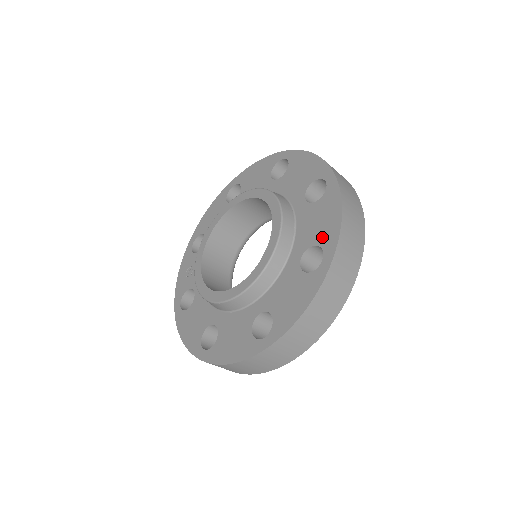
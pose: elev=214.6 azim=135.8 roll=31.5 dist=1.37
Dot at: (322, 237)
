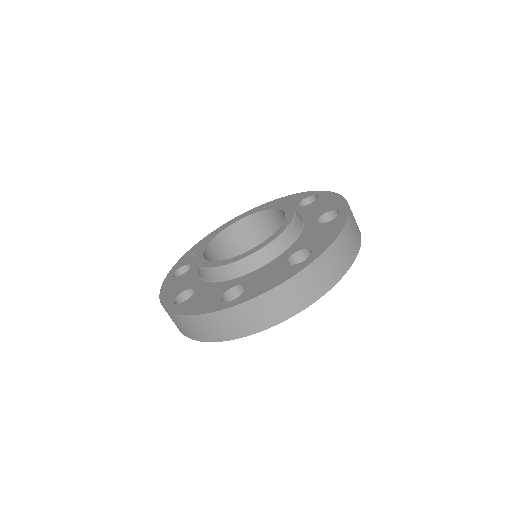
Dot at: (316, 244)
